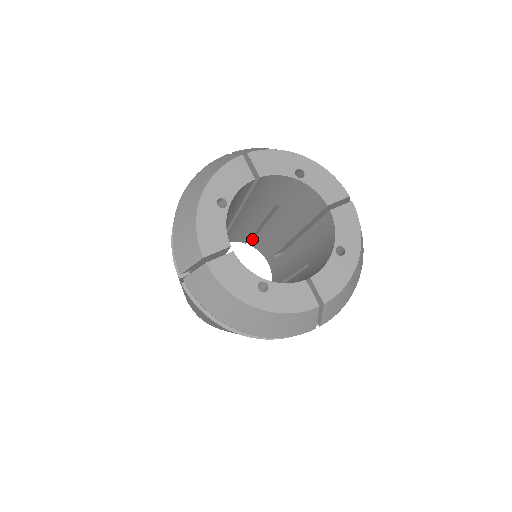
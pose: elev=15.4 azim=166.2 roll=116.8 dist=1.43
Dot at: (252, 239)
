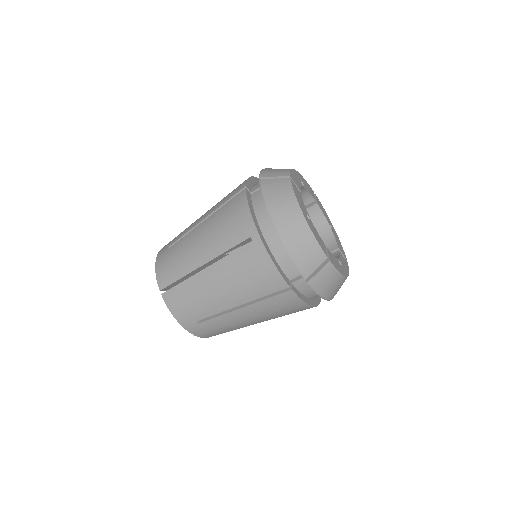
Dot at: occluded
